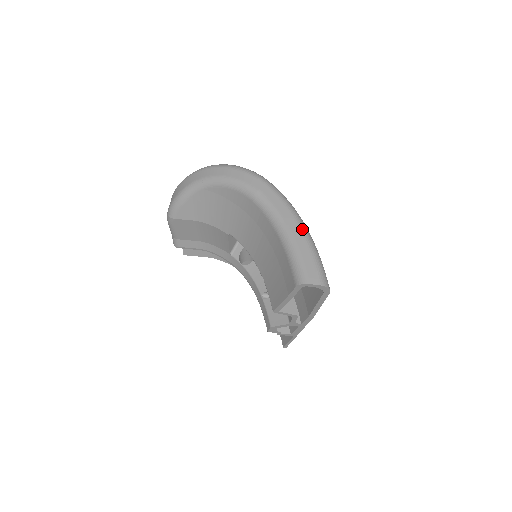
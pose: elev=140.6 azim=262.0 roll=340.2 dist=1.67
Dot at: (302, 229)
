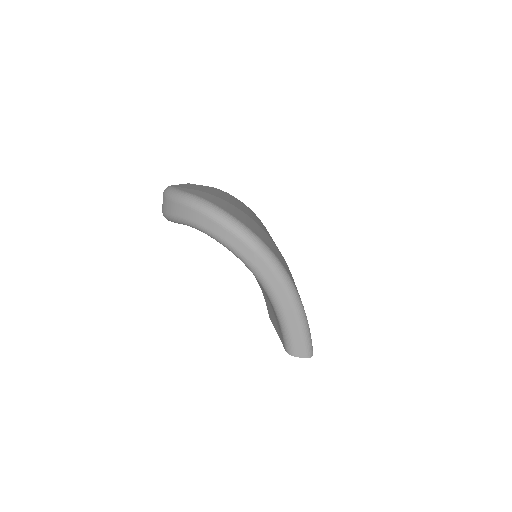
Dot at: (295, 310)
